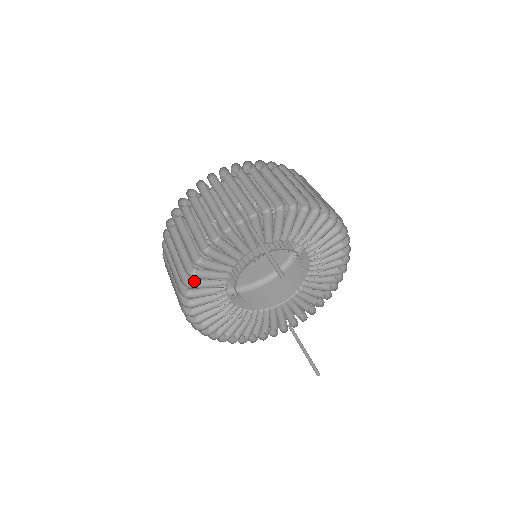
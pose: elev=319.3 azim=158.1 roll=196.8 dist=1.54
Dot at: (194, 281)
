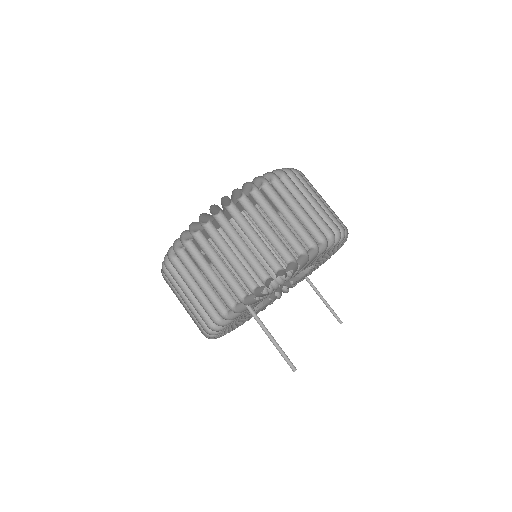
Dot at: occluded
